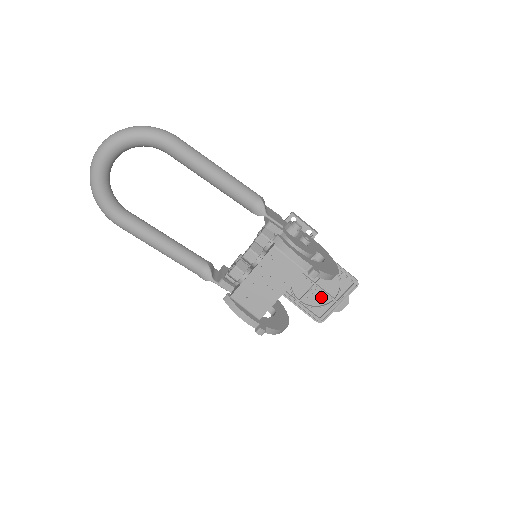
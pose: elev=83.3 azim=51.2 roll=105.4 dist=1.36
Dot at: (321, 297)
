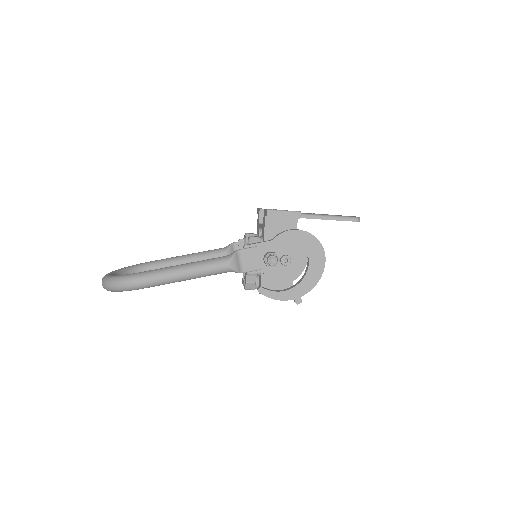
Dot at: occluded
